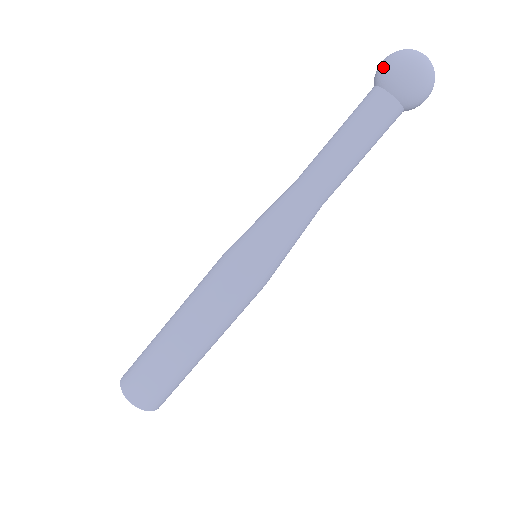
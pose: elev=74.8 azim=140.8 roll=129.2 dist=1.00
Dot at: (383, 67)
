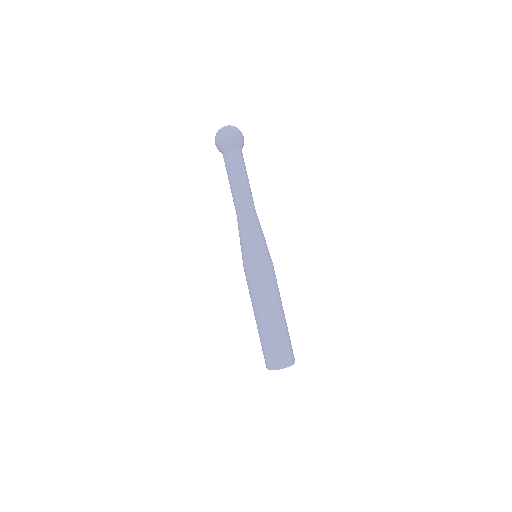
Dot at: occluded
